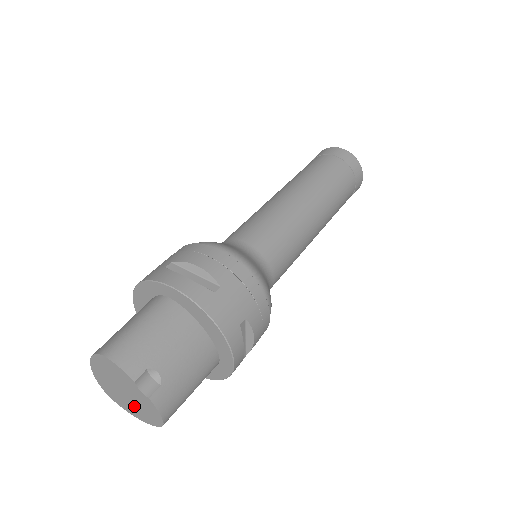
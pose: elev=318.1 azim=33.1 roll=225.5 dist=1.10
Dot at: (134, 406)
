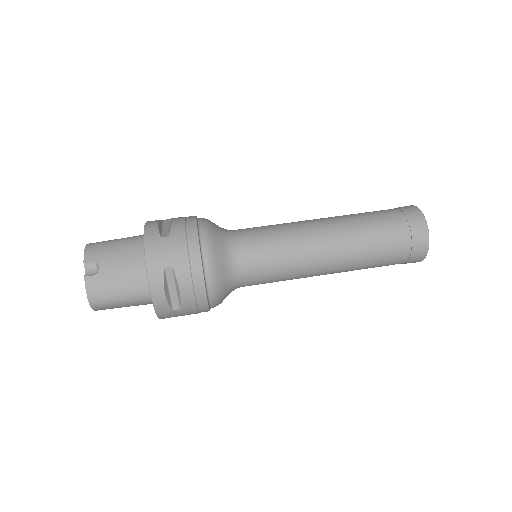
Dot at: occluded
